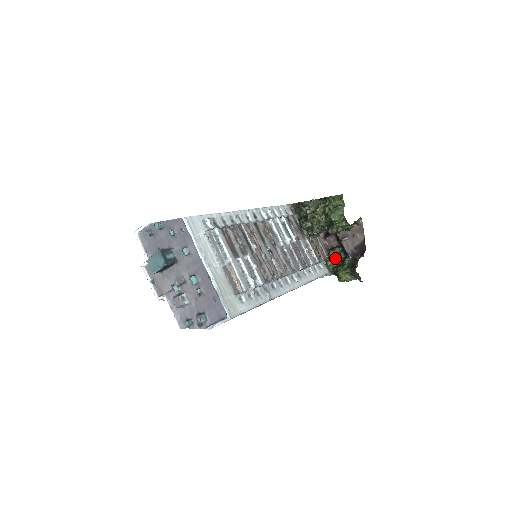
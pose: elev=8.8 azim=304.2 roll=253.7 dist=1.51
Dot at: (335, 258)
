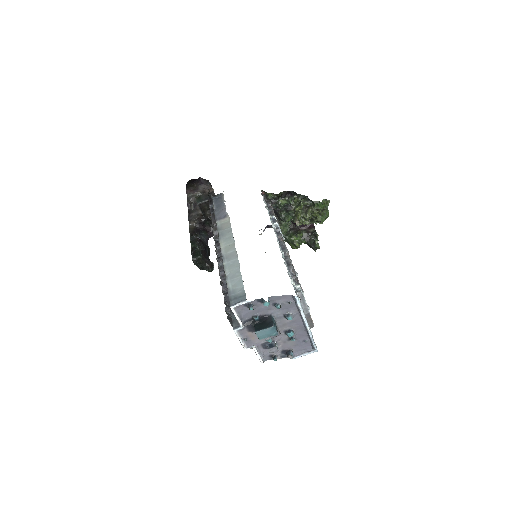
Dot at: (286, 227)
